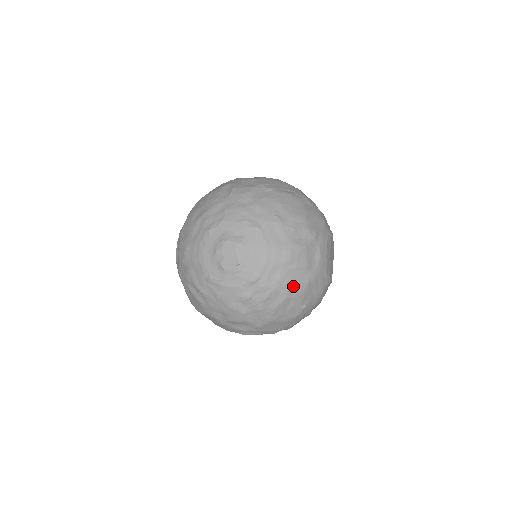
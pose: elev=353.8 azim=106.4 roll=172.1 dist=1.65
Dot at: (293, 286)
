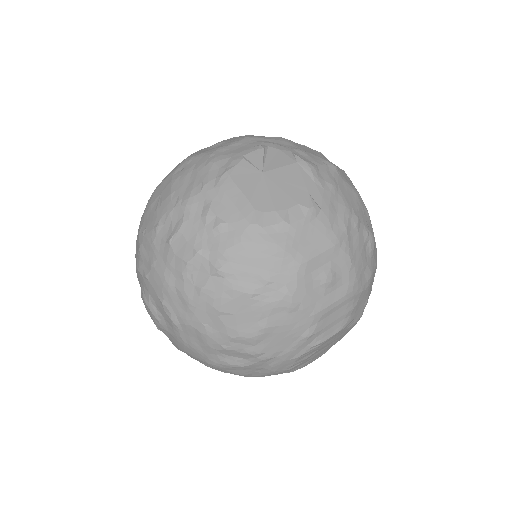
Dot at: (226, 372)
